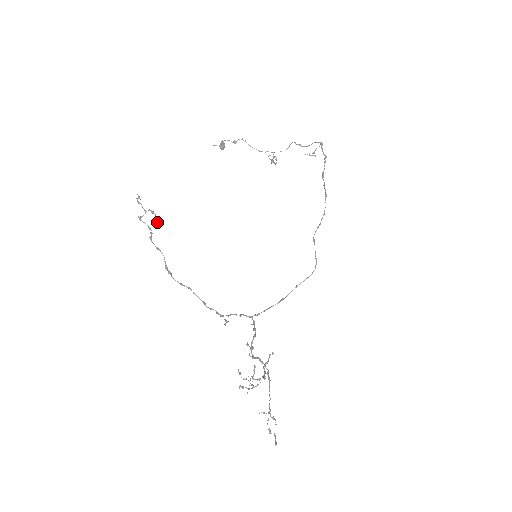
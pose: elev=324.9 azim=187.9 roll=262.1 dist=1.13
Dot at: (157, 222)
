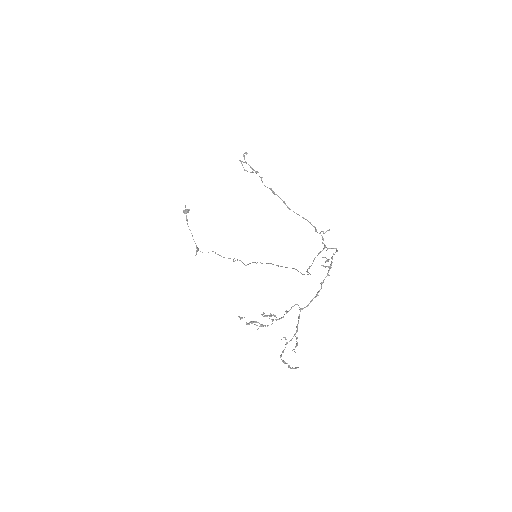
Dot at: (257, 171)
